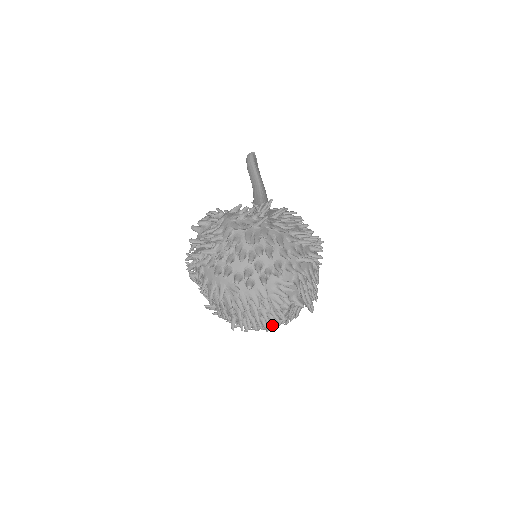
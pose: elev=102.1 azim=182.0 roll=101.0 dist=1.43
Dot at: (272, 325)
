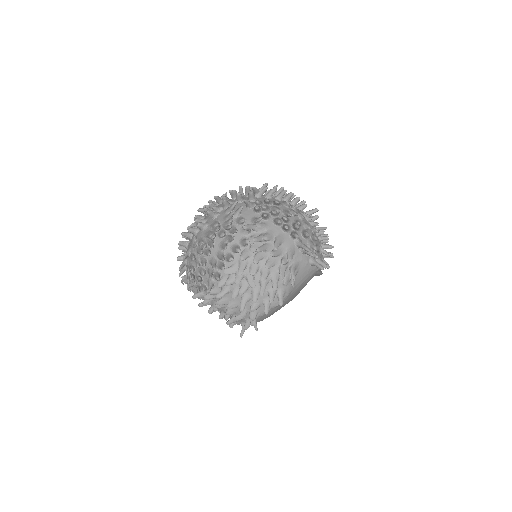
Dot at: (251, 269)
